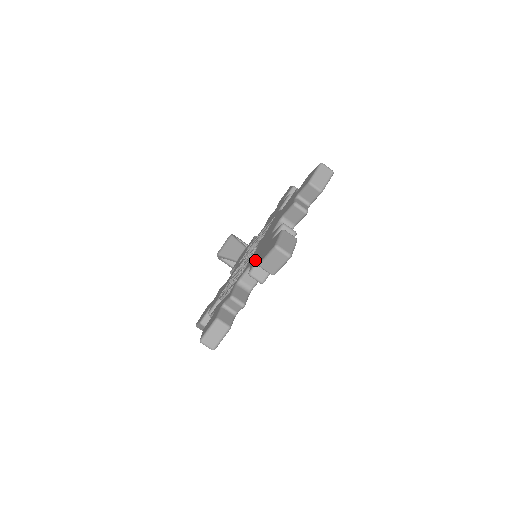
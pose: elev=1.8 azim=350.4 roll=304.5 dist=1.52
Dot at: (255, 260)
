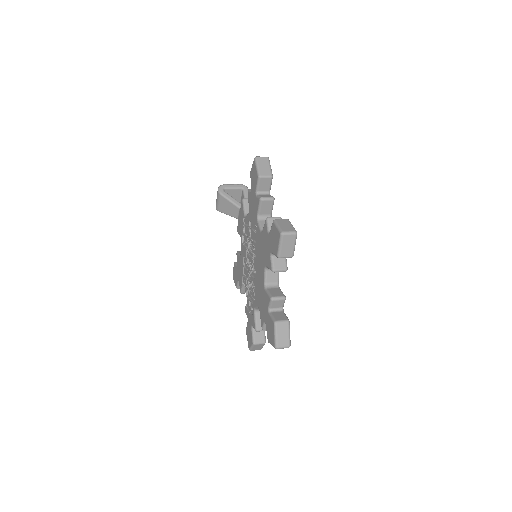
Dot at: (262, 316)
